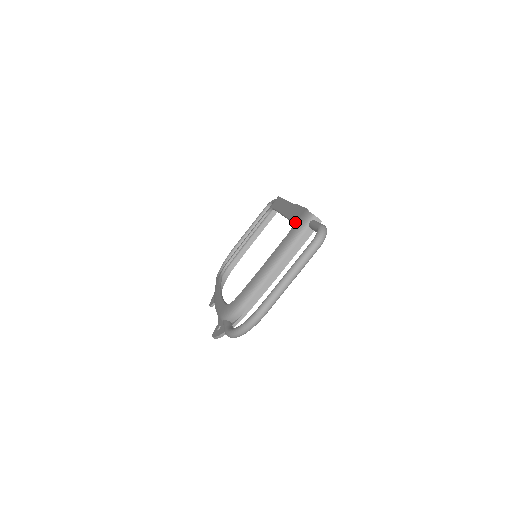
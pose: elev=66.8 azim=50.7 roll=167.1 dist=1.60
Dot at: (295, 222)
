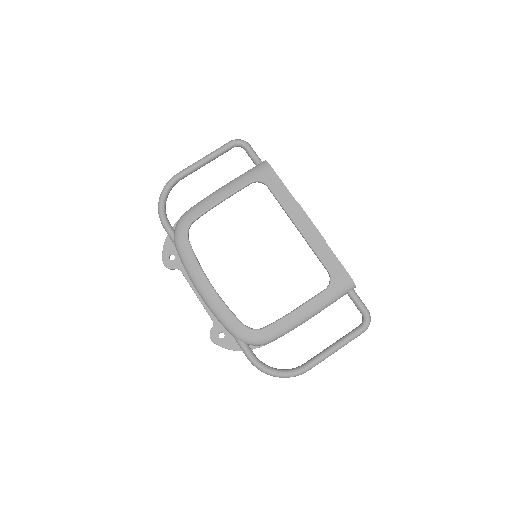
Dot at: (335, 279)
